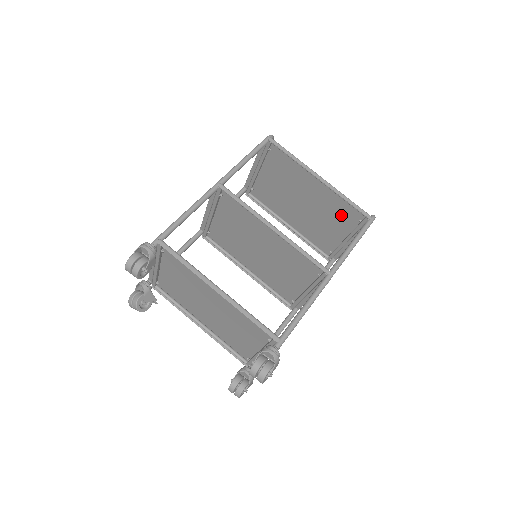
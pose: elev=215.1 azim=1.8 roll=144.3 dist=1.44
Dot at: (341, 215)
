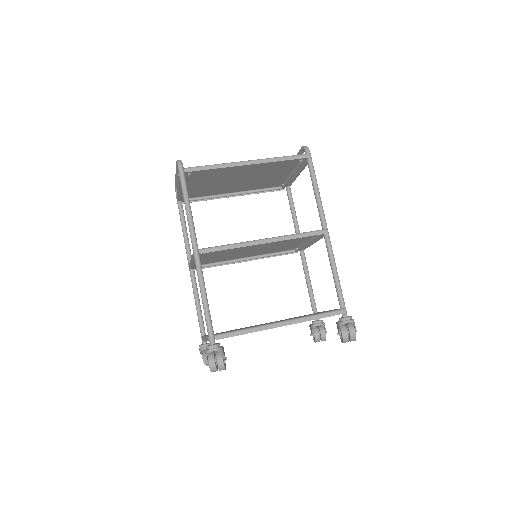
Dot at: (280, 166)
